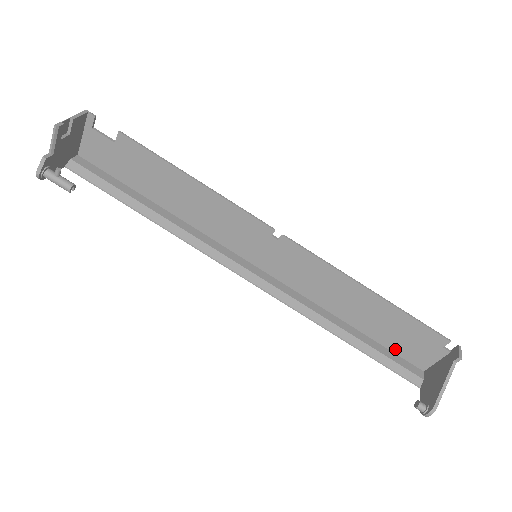
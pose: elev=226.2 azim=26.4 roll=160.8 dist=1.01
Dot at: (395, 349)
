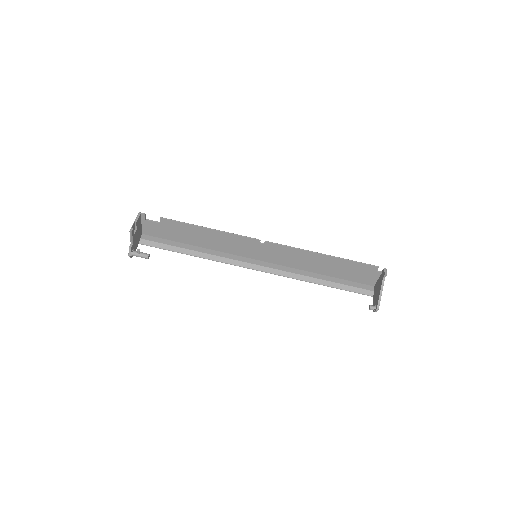
Dot at: (353, 280)
